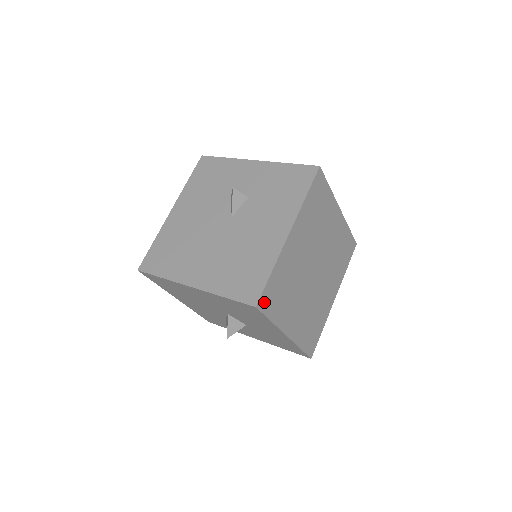
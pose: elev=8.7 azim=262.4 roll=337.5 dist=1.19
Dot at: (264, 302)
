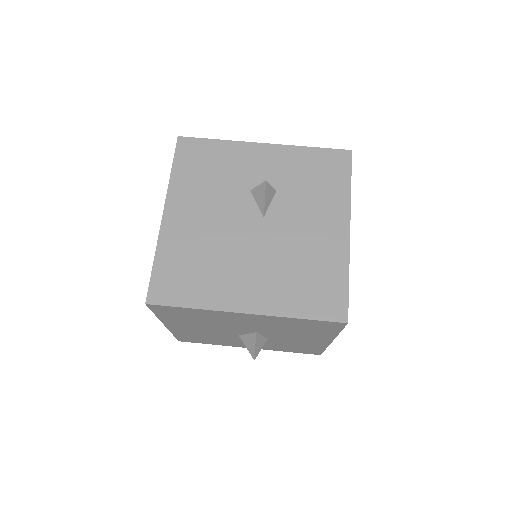
Dot at: occluded
